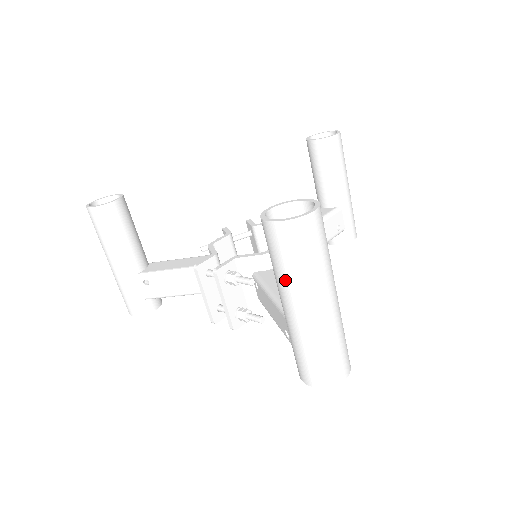
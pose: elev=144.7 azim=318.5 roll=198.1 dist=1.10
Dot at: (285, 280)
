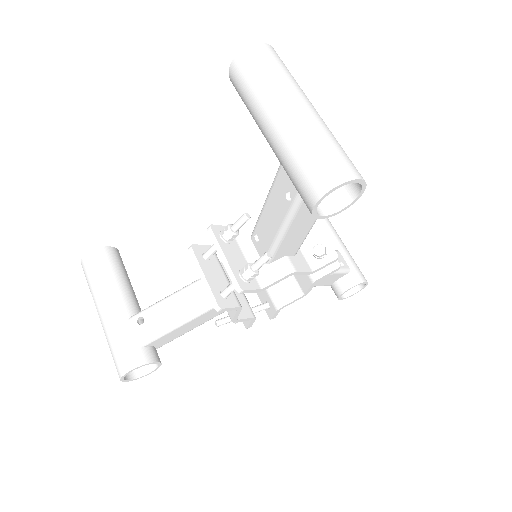
Dot at: (261, 95)
